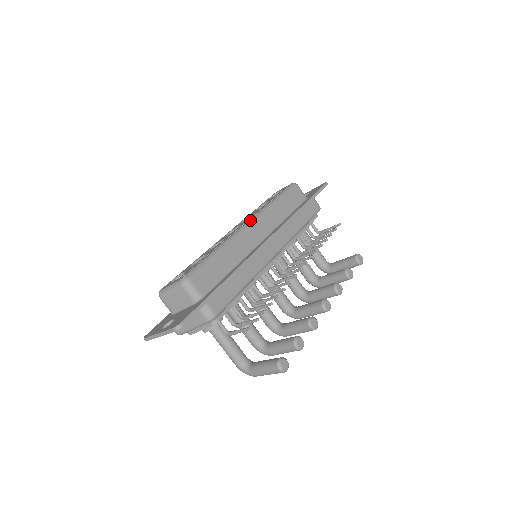
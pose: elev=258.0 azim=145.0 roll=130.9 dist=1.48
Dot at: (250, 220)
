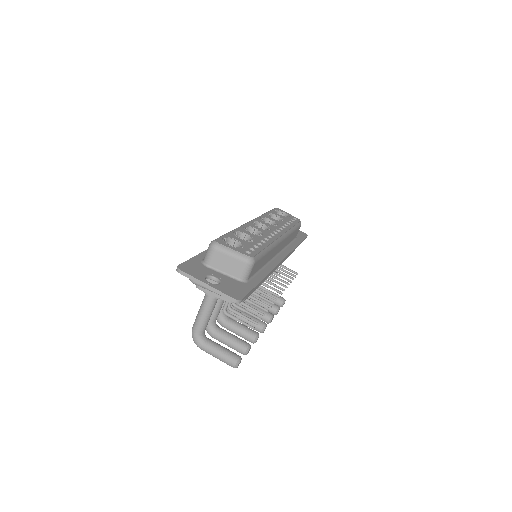
Dot at: (283, 235)
